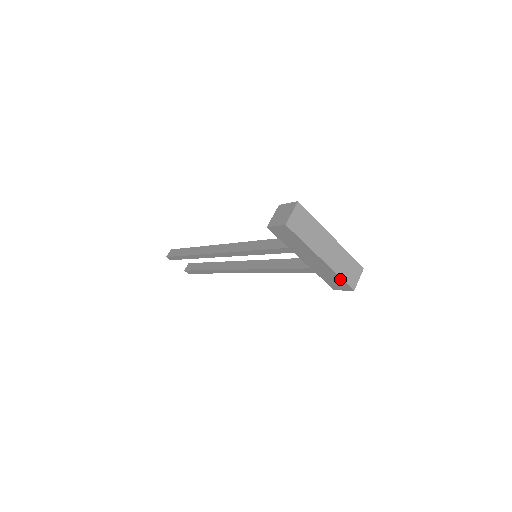
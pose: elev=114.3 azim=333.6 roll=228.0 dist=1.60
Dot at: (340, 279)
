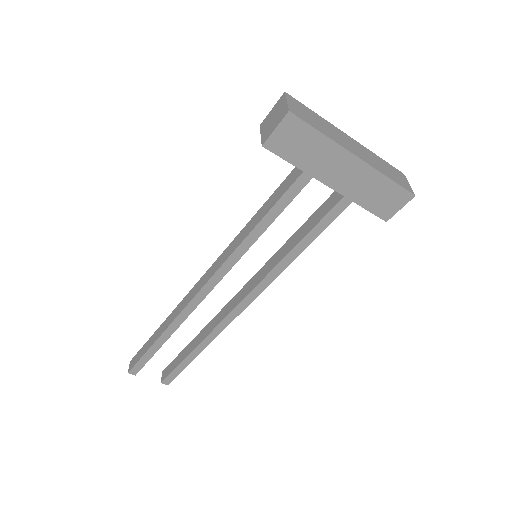
Dot at: (391, 184)
